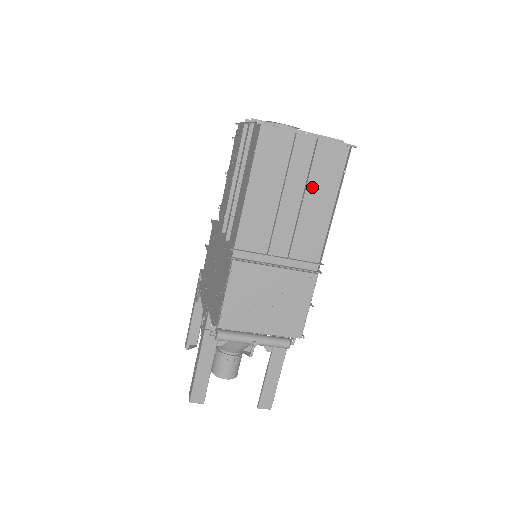
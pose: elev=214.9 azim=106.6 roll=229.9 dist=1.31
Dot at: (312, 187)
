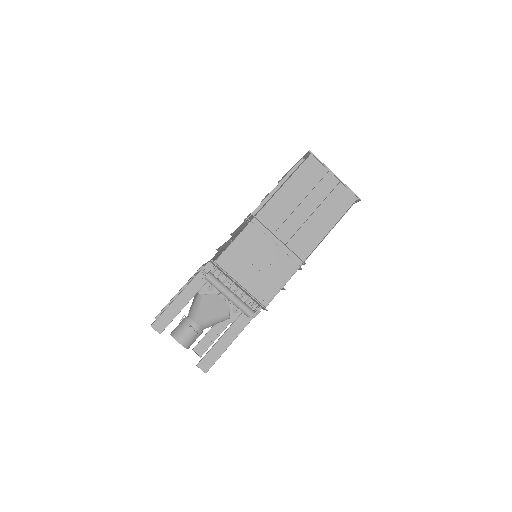
Dot at: (323, 209)
